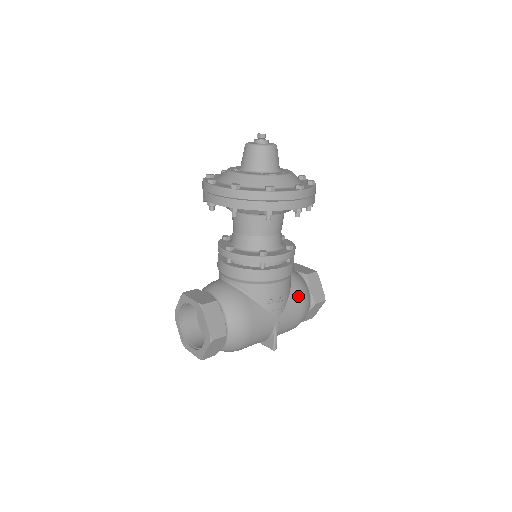
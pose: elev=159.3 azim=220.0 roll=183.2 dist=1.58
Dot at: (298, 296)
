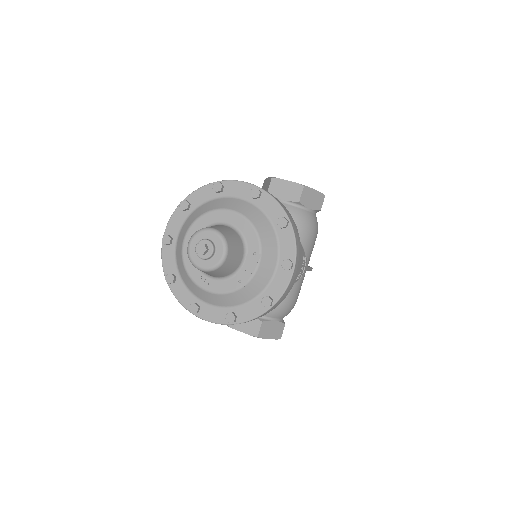
Dot at: (309, 237)
